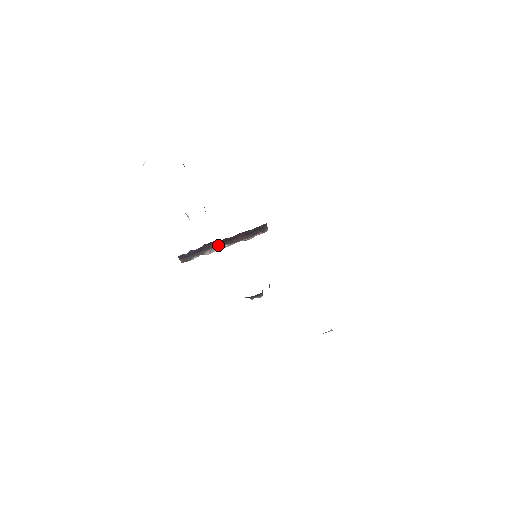
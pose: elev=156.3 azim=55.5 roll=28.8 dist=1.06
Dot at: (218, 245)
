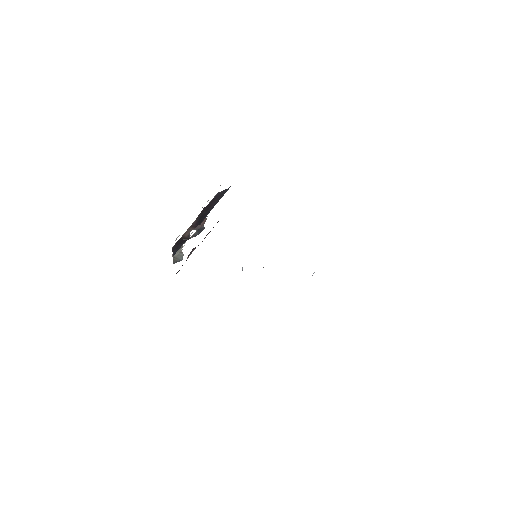
Dot at: (193, 249)
